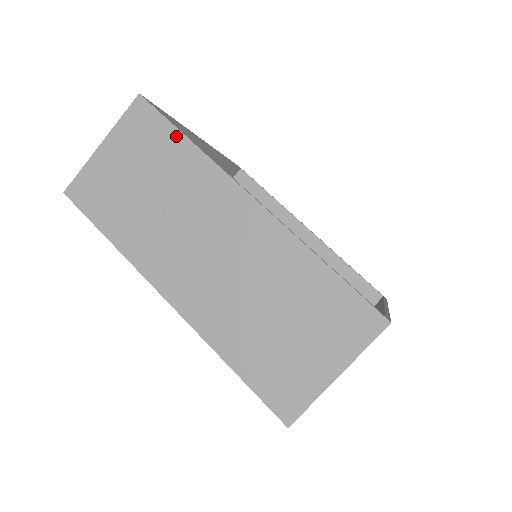
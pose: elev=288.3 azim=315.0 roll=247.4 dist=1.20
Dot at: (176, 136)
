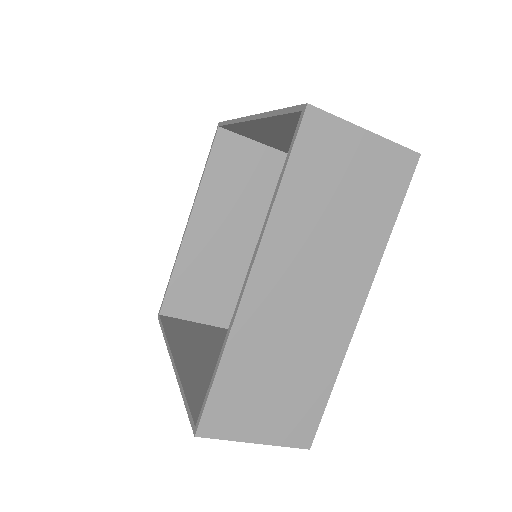
Dot at: occluded
